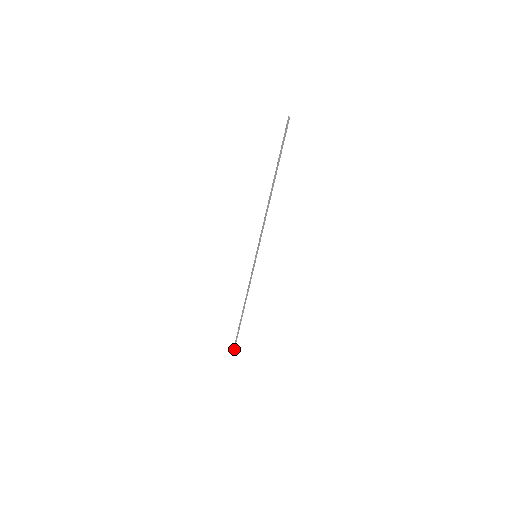
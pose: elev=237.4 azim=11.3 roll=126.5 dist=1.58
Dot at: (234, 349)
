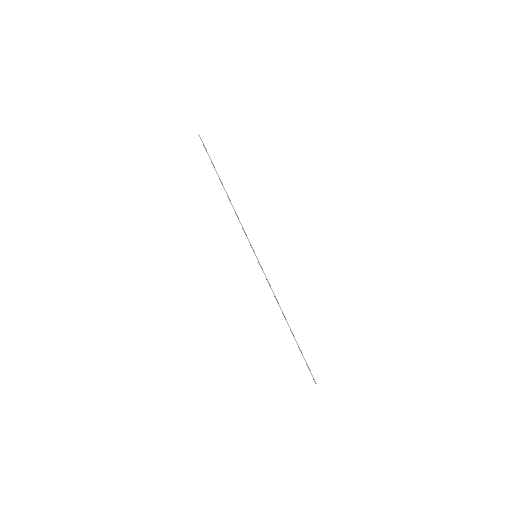
Dot at: (311, 374)
